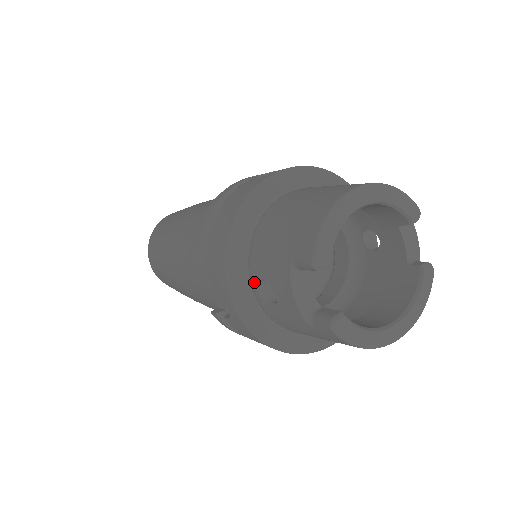
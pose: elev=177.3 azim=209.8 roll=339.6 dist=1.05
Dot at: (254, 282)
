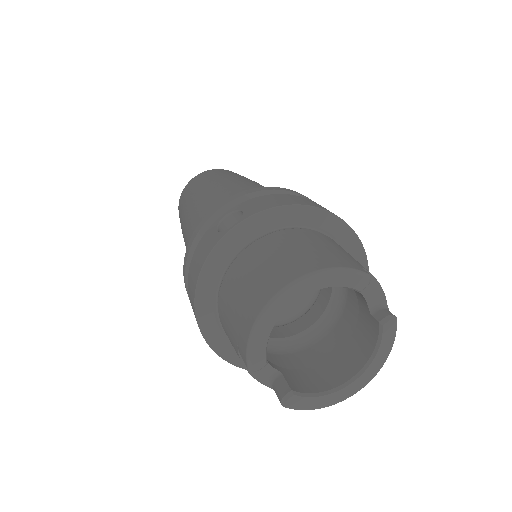
Dot at: occluded
